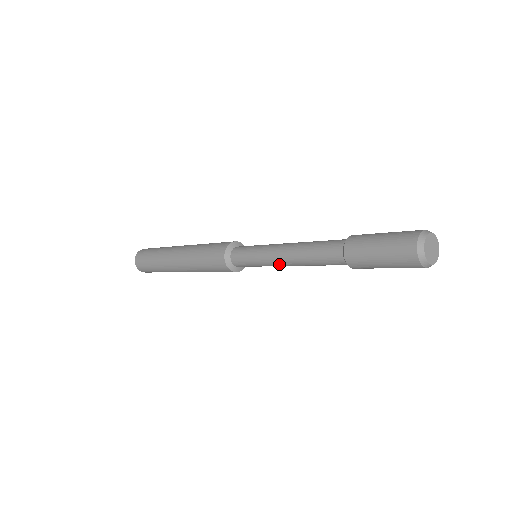
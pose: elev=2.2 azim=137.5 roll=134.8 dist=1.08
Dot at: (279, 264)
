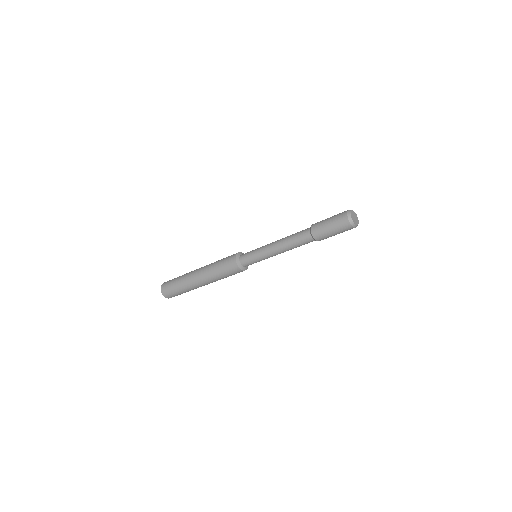
Dot at: (275, 255)
